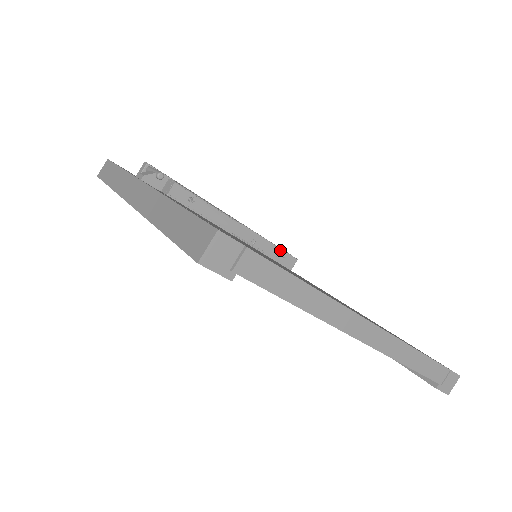
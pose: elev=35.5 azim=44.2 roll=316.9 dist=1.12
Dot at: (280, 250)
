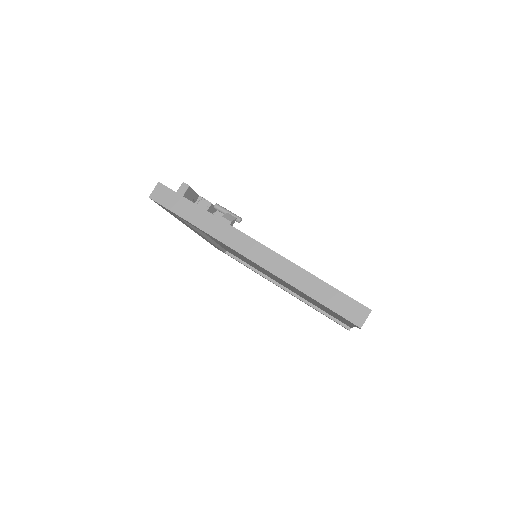
Dot at: occluded
